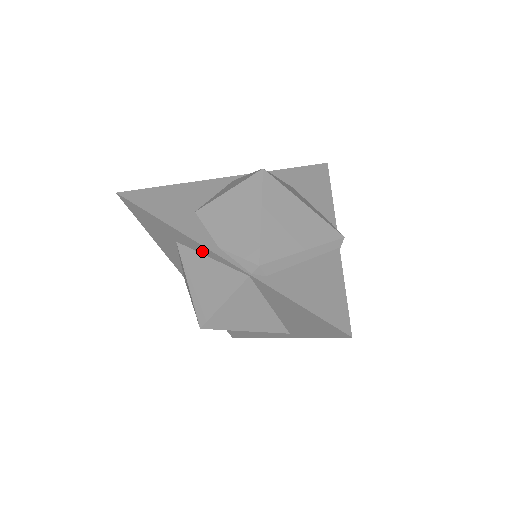
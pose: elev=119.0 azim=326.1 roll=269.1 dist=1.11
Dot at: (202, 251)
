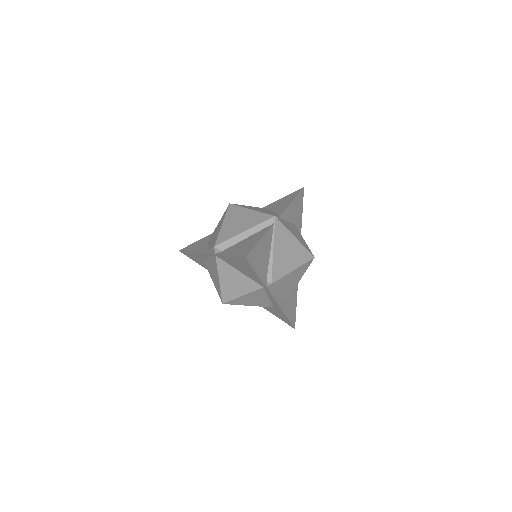
Dot at: (206, 257)
